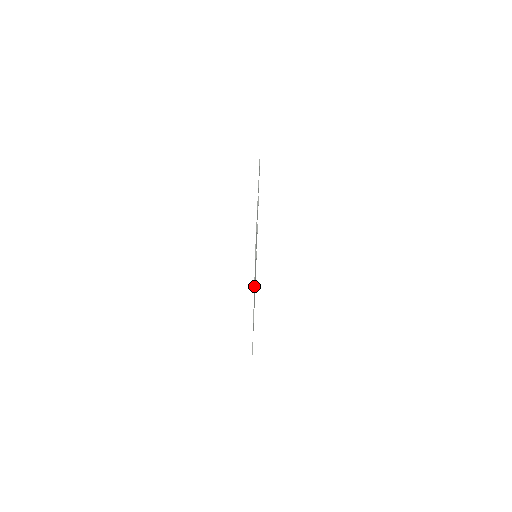
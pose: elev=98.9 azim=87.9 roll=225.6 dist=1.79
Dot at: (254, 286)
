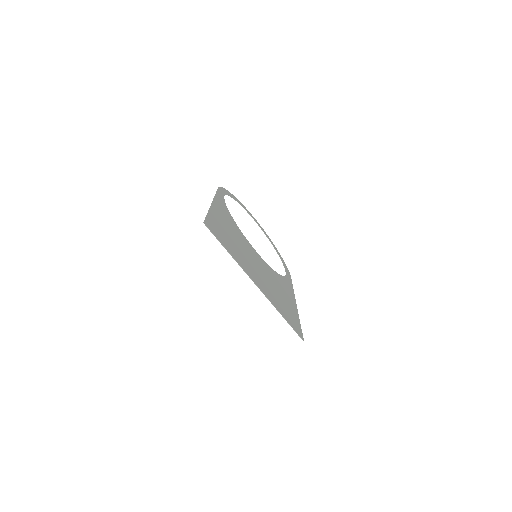
Dot at: occluded
